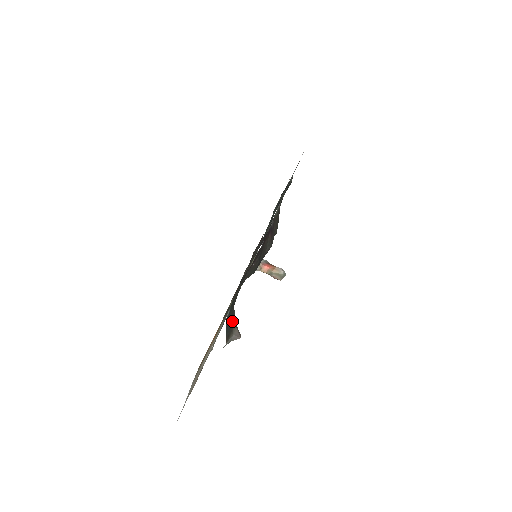
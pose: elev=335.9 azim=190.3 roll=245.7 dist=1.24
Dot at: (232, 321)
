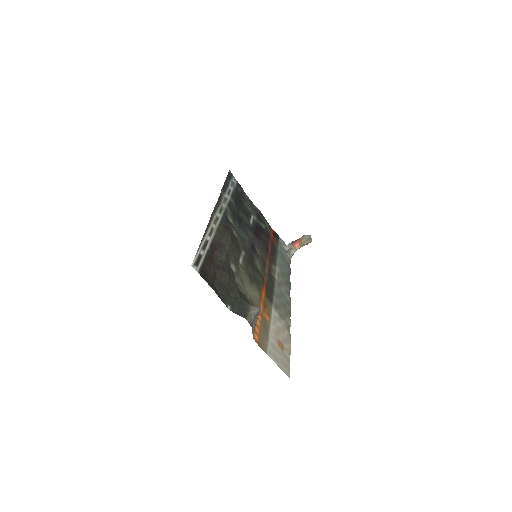
Dot at: (244, 307)
